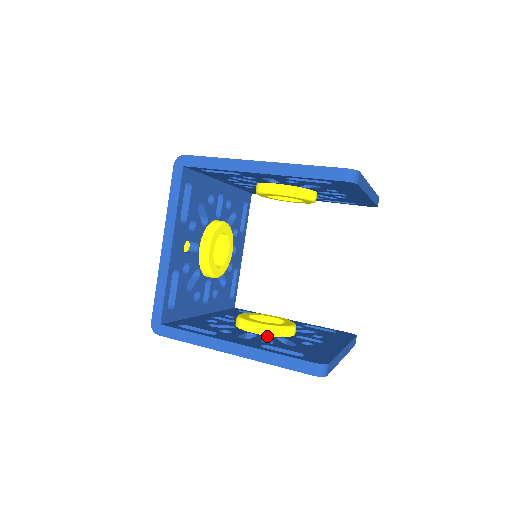
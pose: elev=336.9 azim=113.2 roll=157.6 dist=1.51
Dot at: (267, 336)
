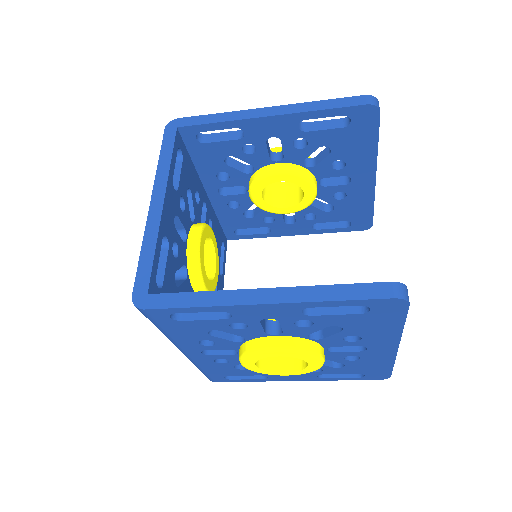
Dot at: occluded
